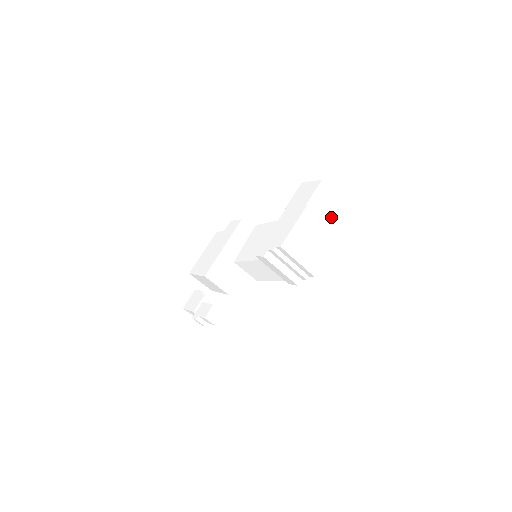
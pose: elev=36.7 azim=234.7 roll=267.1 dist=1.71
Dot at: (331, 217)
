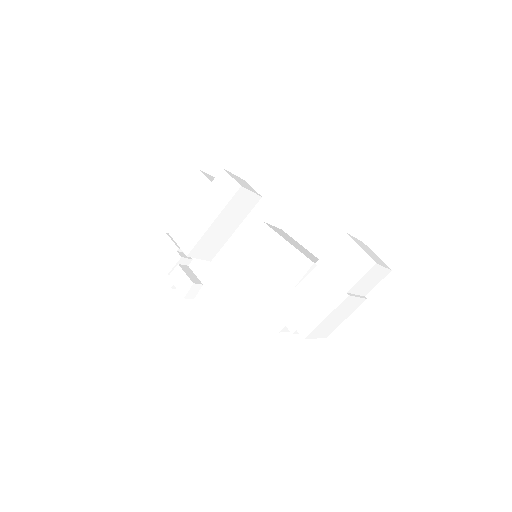
Dot at: (367, 287)
